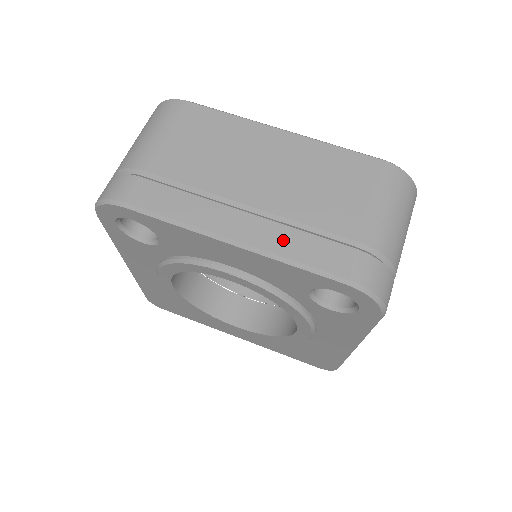
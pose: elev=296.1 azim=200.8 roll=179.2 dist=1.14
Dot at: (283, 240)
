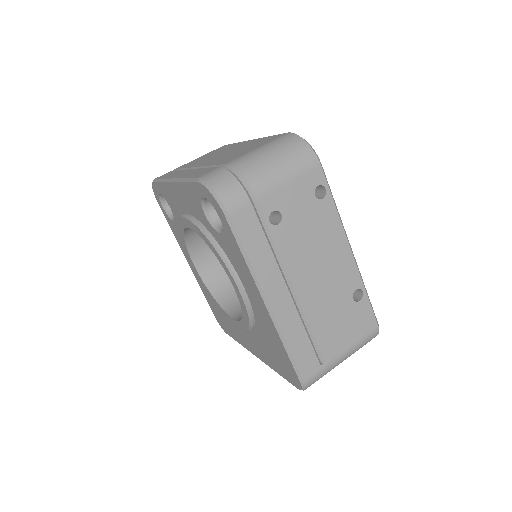
Dot at: (192, 173)
